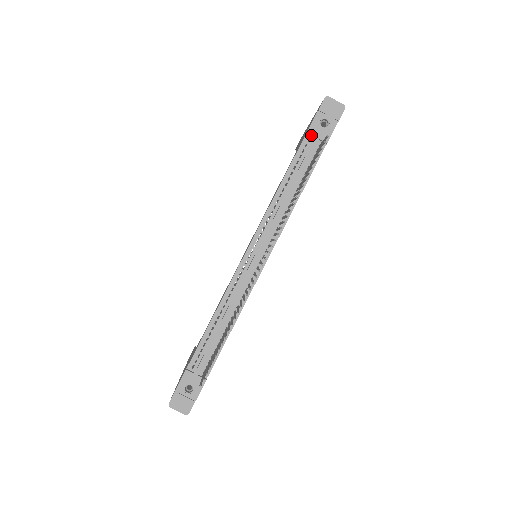
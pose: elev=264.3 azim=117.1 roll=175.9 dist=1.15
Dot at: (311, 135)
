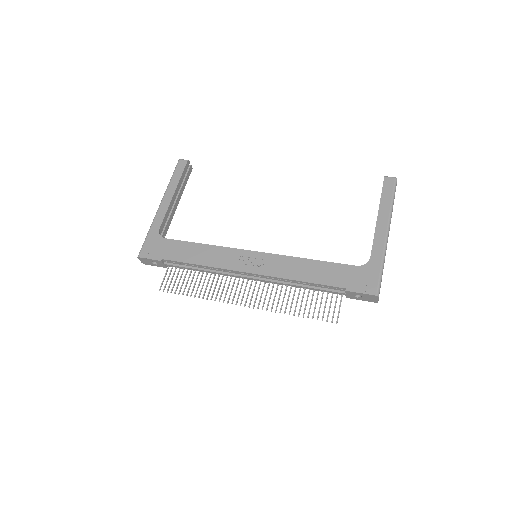
Dot at: (346, 291)
